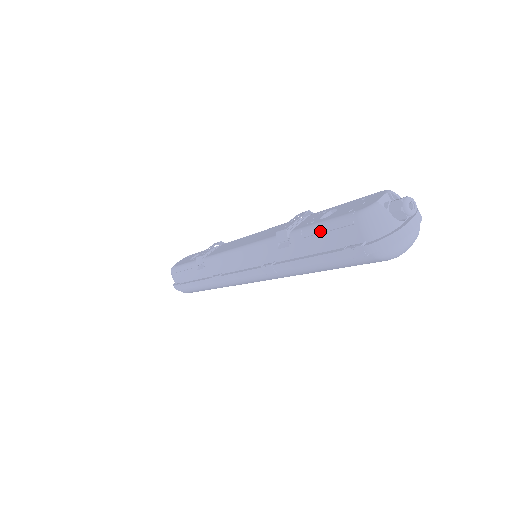
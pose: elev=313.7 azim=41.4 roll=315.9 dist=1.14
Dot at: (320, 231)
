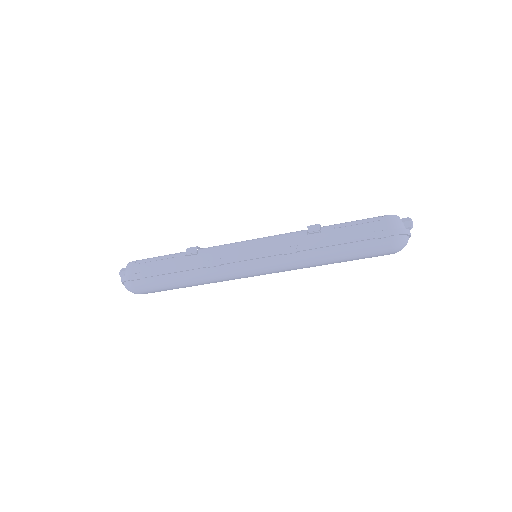
Dot at: (353, 224)
